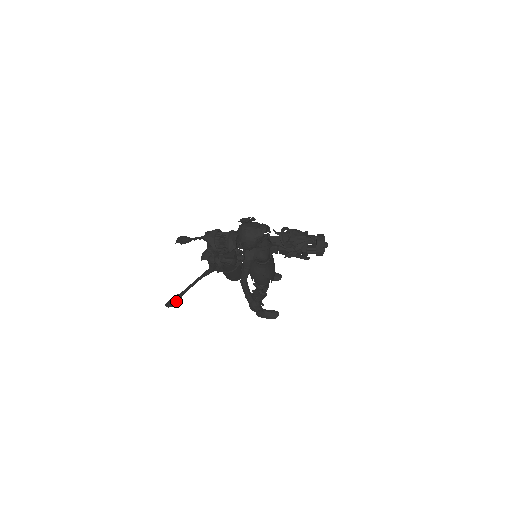
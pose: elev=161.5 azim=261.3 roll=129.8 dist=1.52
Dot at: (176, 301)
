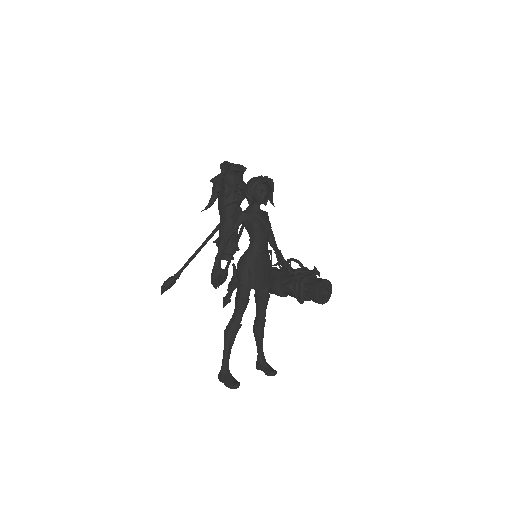
Dot at: (171, 279)
